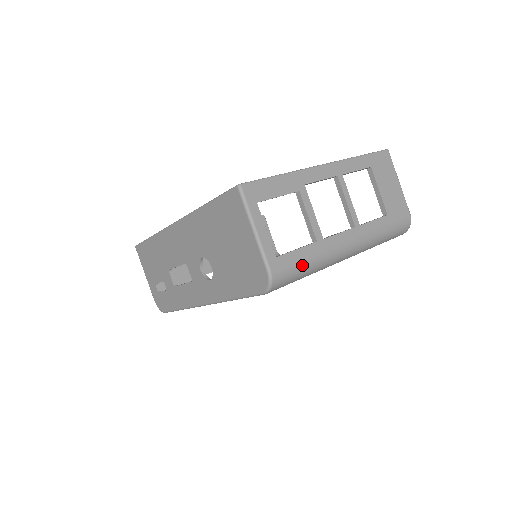
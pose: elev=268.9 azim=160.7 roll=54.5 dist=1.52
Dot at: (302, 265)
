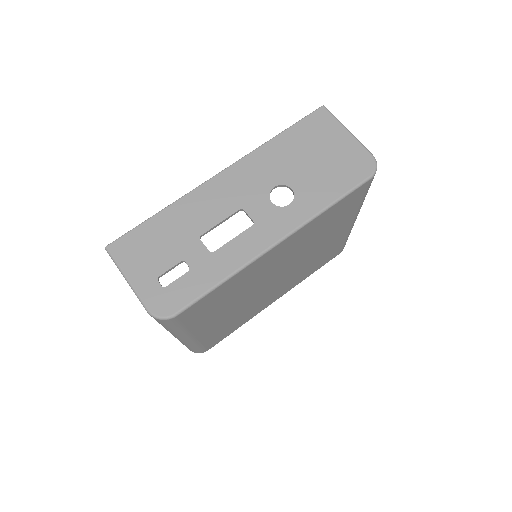
Dot at: occluded
